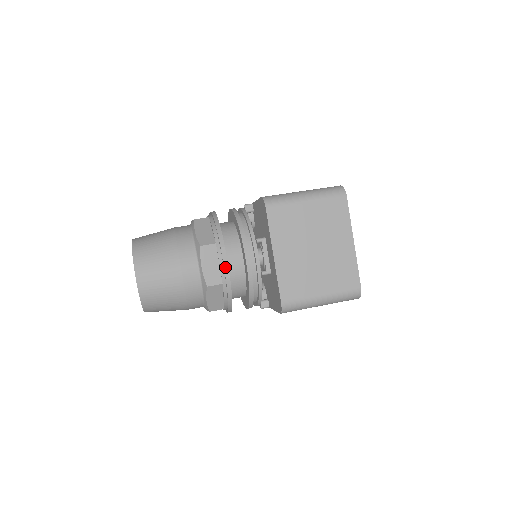
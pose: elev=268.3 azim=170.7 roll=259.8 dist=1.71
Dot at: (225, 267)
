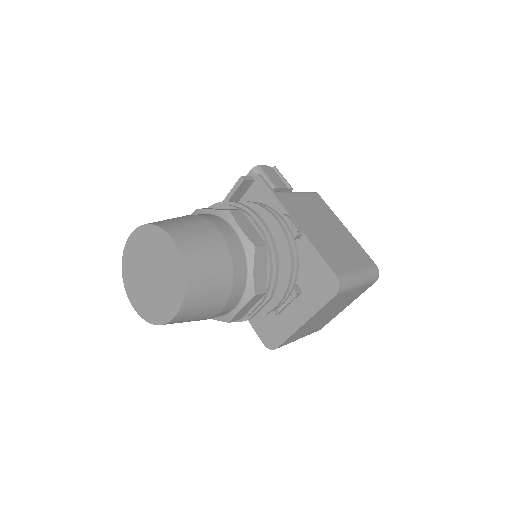
Dot at: (257, 312)
